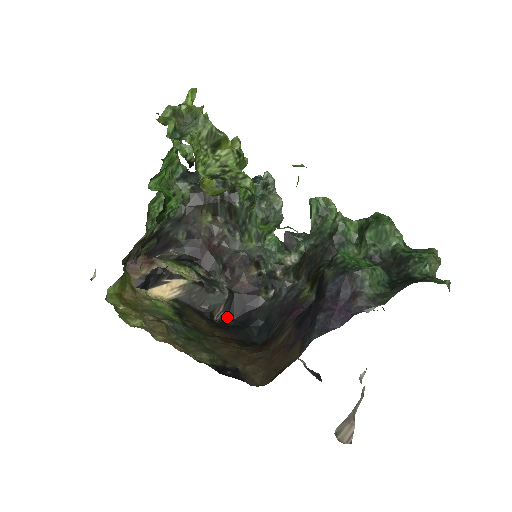
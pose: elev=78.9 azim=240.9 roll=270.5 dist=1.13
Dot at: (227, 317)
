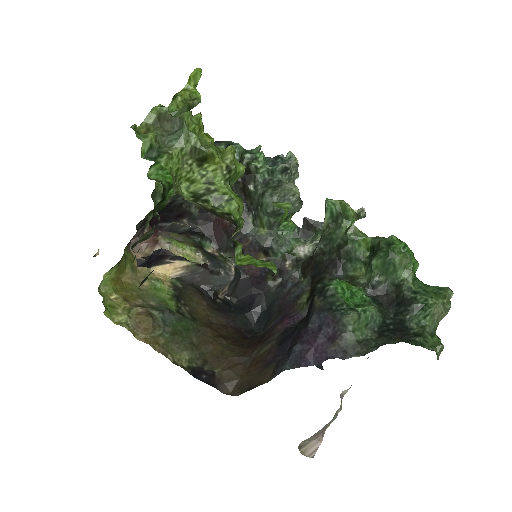
Dot at: (232, 295)
